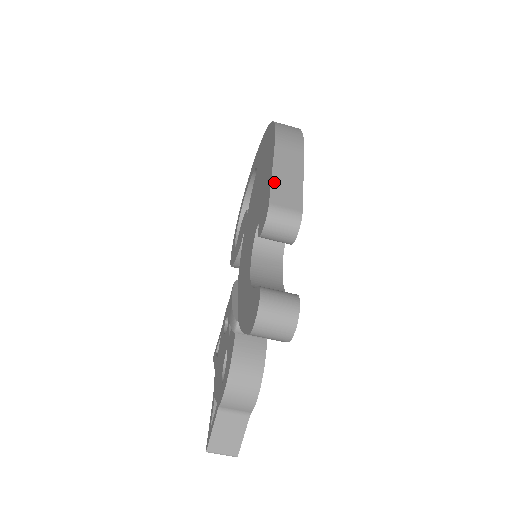
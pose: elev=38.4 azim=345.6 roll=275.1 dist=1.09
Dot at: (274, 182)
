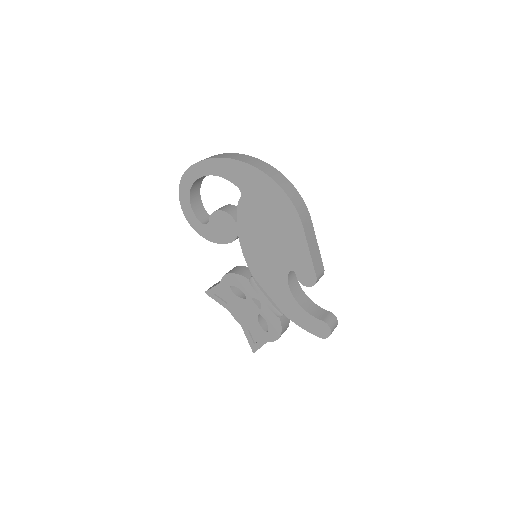
Dot at: (313, 260)
